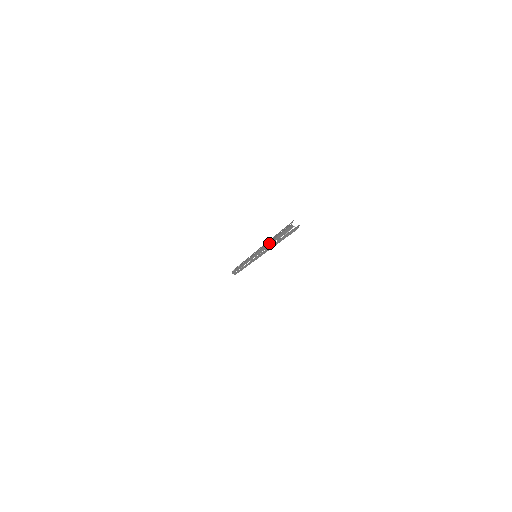
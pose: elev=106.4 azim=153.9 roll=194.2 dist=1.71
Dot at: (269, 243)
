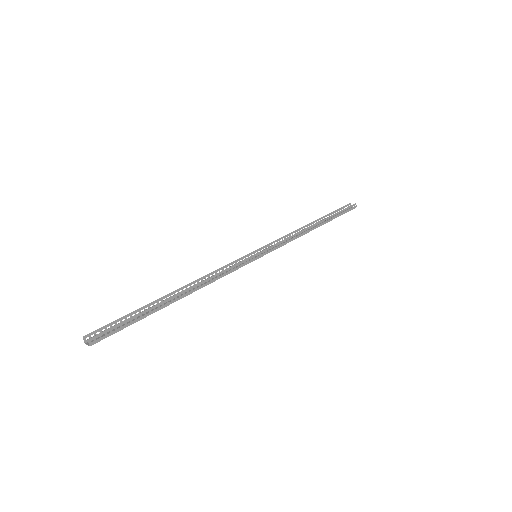
Dot at: occluded
